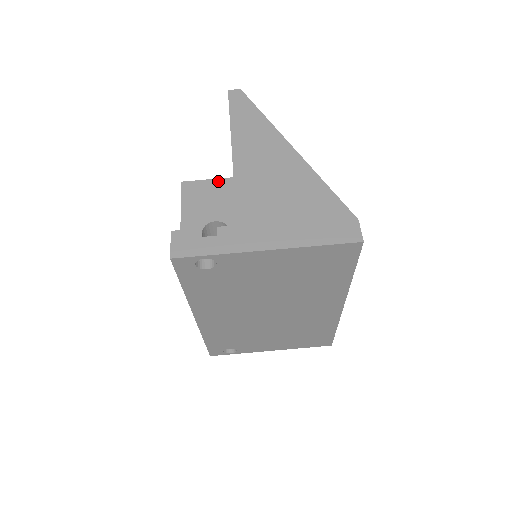
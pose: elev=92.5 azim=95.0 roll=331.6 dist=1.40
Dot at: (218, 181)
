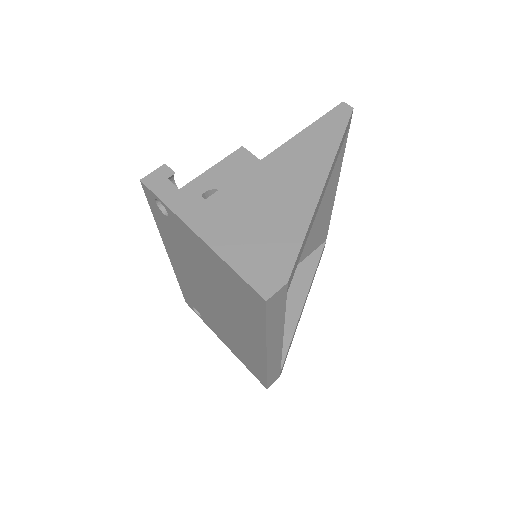
Dot at: occluded
